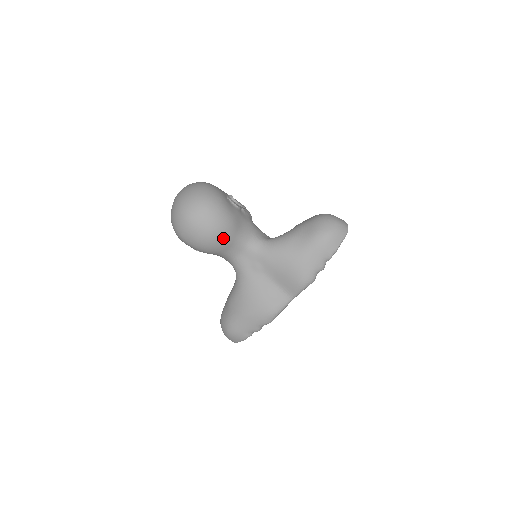
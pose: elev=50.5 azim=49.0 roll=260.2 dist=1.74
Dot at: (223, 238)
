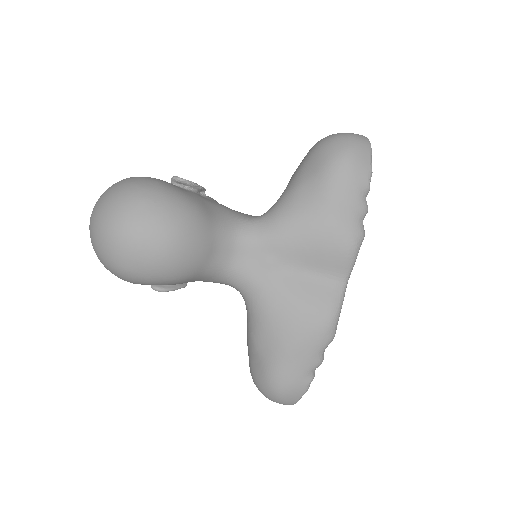
Dot at: (195, 238)
